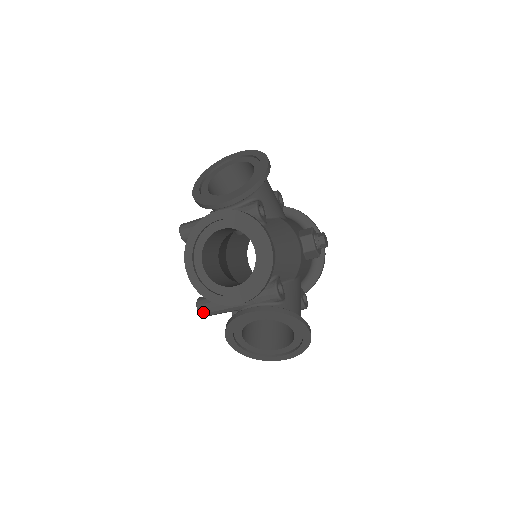
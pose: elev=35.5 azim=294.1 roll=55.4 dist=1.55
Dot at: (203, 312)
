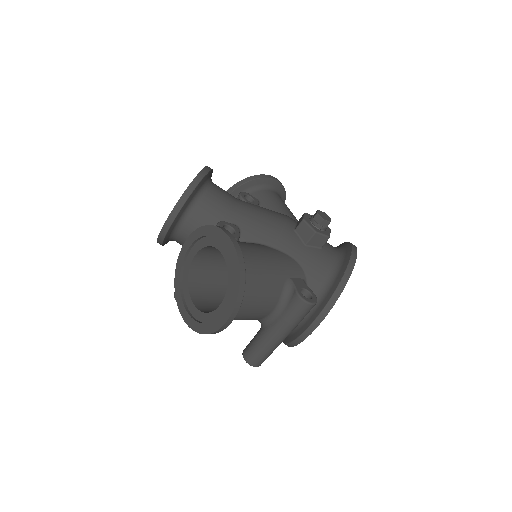
Dot at: occluded
